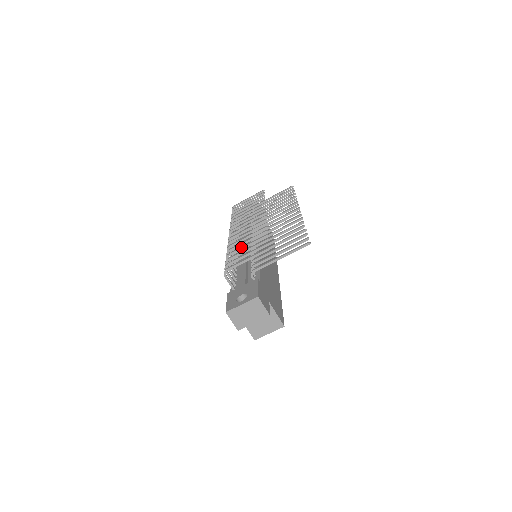
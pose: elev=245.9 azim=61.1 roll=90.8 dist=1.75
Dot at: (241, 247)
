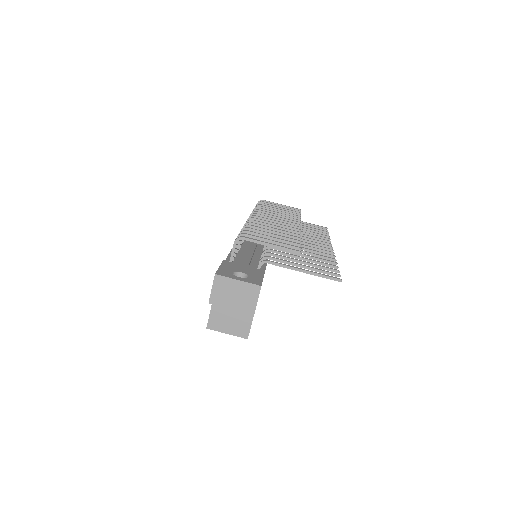
Dot at: occluded
